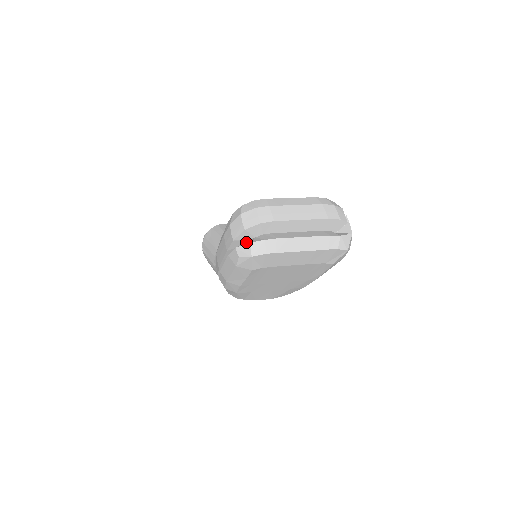
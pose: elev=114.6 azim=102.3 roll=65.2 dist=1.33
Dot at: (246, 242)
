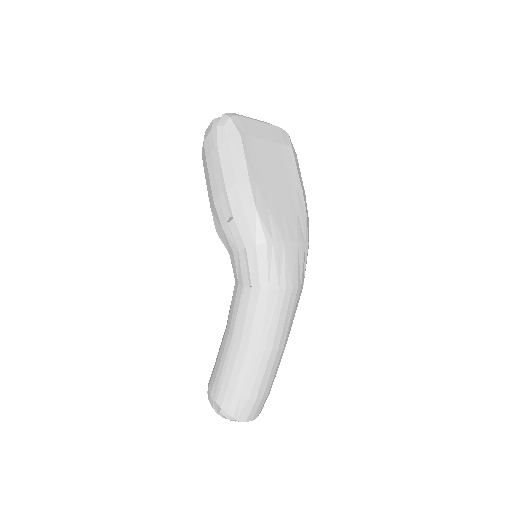
Dot at: occluded
